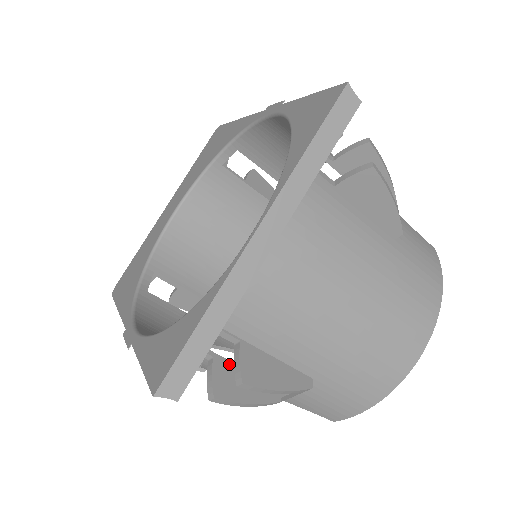
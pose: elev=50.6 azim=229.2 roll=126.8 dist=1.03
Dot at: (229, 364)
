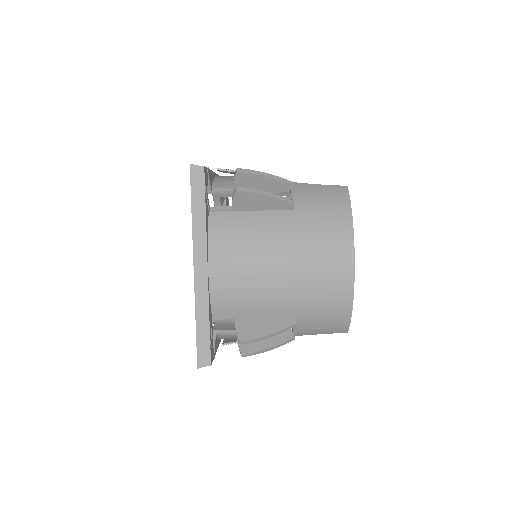
Dot at: occluded
